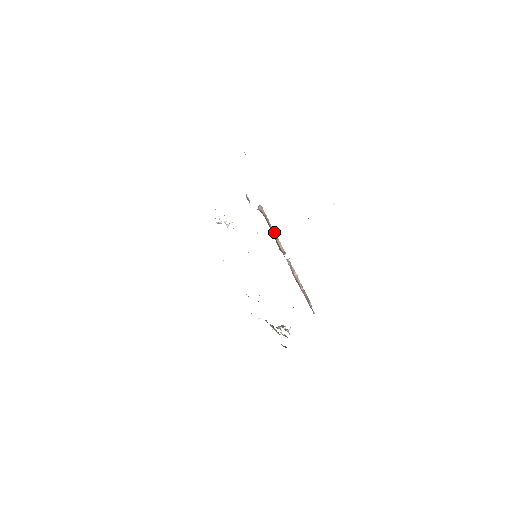
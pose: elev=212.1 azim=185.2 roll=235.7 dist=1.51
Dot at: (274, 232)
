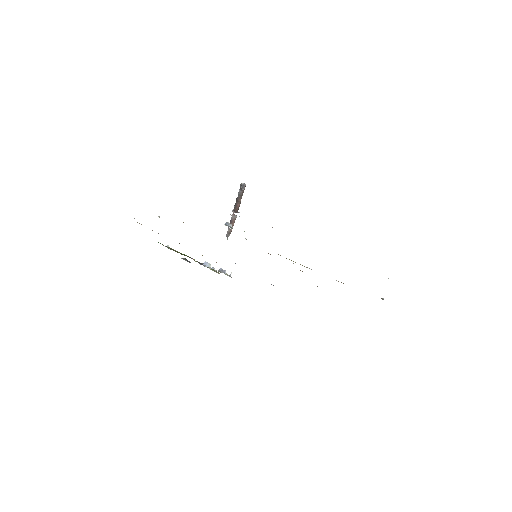
Dot at: occluded
